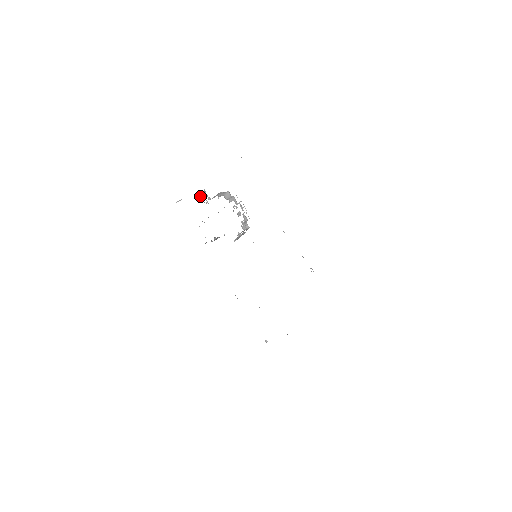
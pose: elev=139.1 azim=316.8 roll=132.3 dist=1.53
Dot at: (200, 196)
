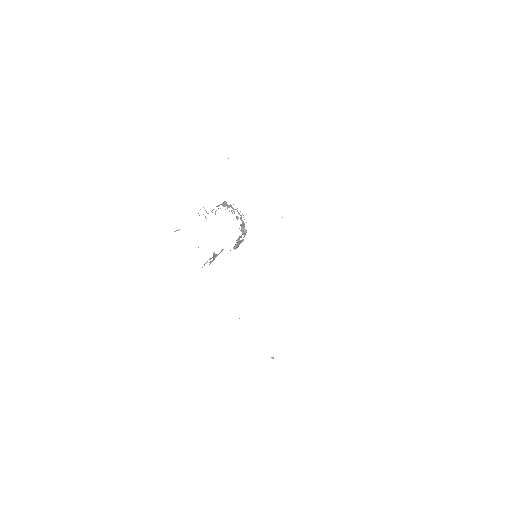
Dot at: occluded
